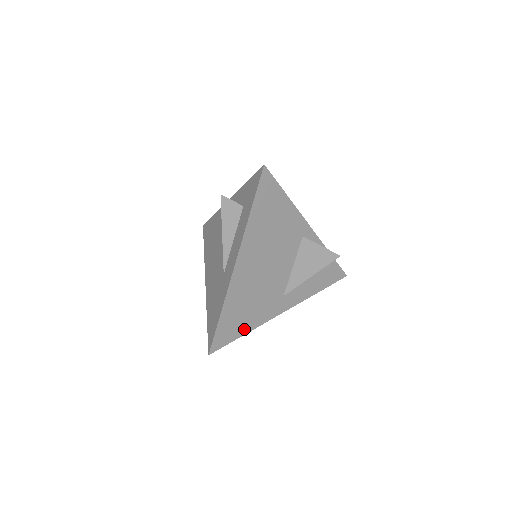
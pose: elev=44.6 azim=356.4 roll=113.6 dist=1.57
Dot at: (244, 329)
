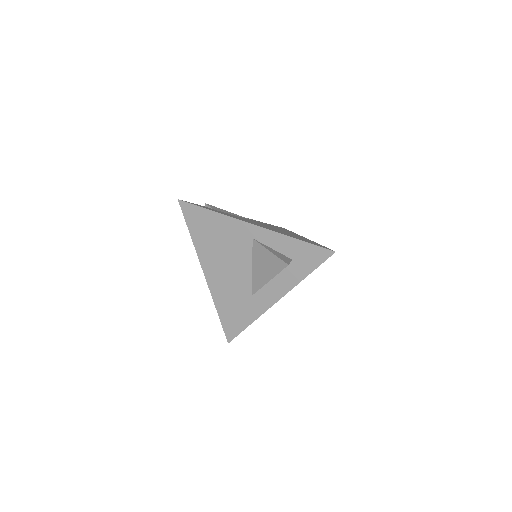
Dot at: occluded
